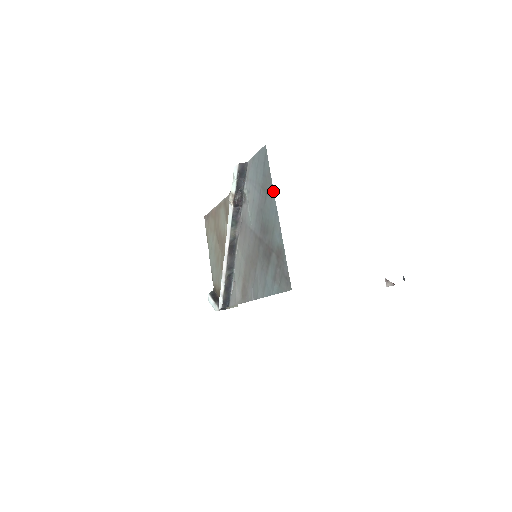
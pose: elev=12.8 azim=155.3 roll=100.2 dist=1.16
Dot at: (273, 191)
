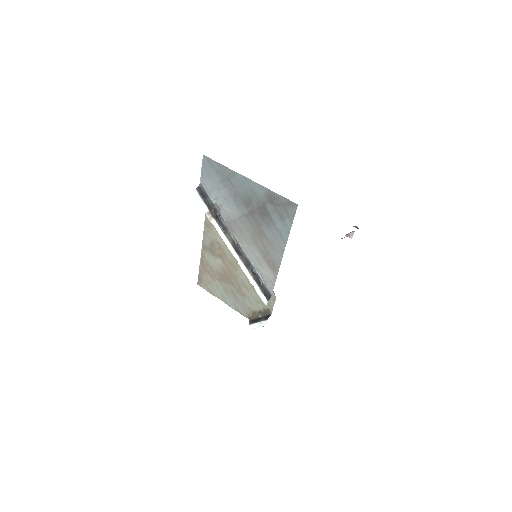
Dot at: (232, 171)
